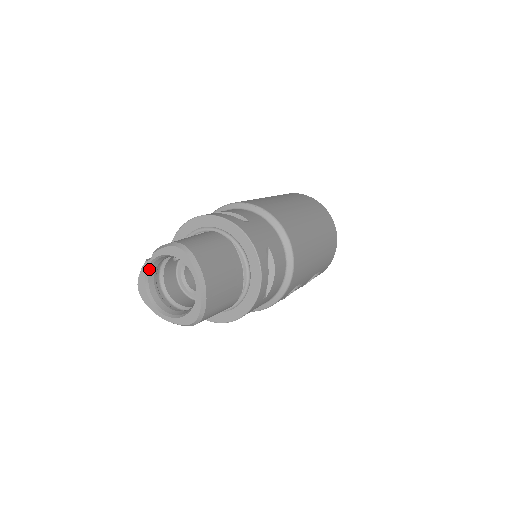
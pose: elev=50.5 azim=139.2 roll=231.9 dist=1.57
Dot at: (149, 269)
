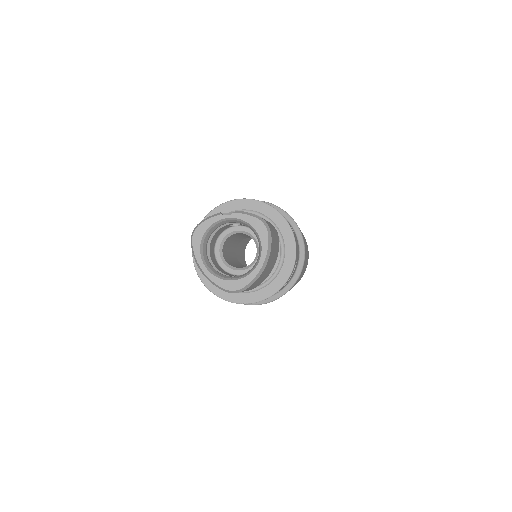
Dot at: (218, 222)
